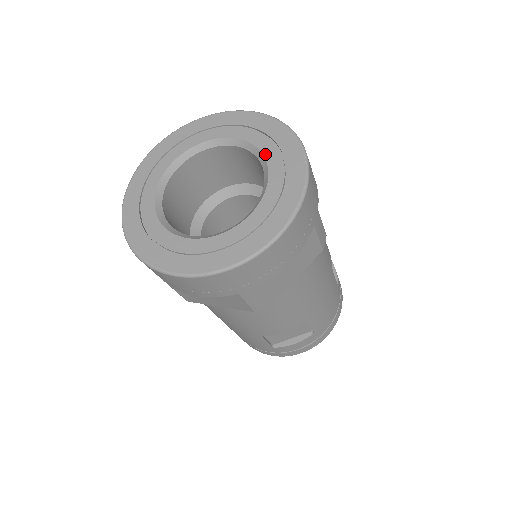
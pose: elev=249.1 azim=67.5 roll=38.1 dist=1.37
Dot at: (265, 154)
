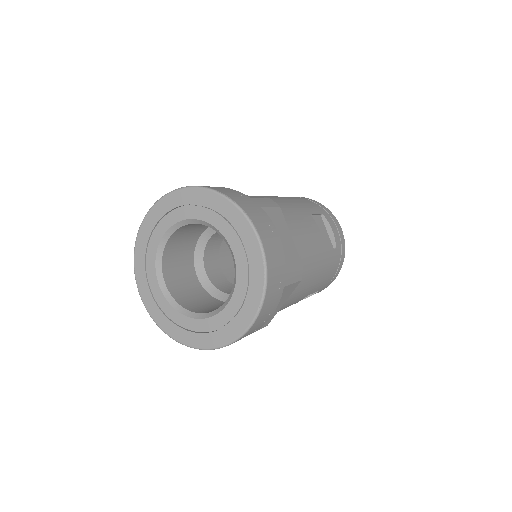
Dot at: (230, 244)
